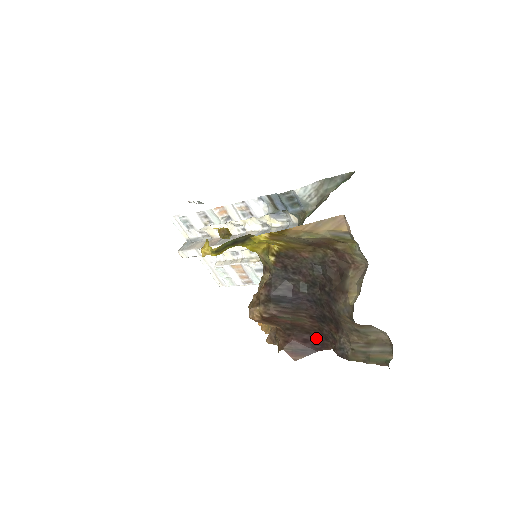
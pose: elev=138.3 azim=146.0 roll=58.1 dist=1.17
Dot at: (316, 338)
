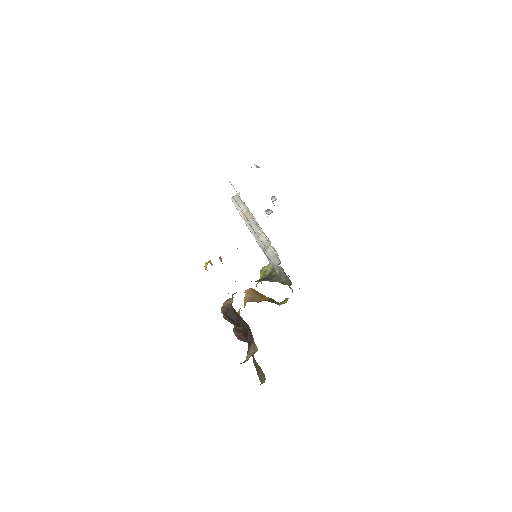
Dot at: occluded
